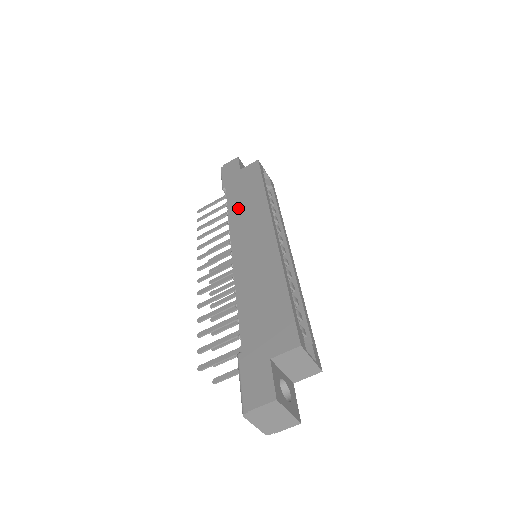
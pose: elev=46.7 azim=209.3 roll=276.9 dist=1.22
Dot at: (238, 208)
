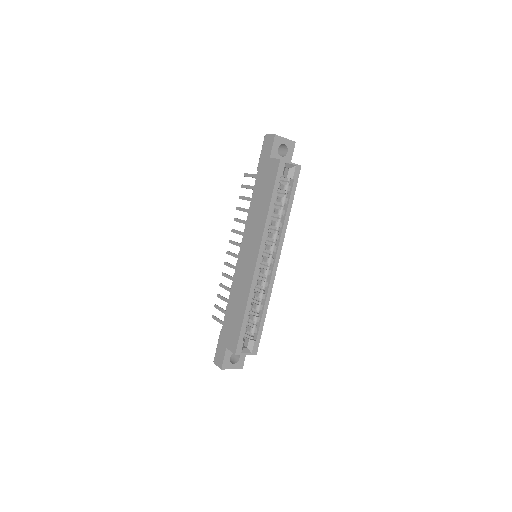
Dot at: (253, 211)
